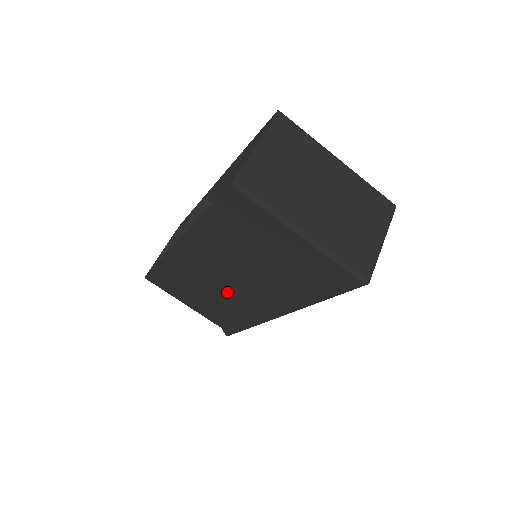
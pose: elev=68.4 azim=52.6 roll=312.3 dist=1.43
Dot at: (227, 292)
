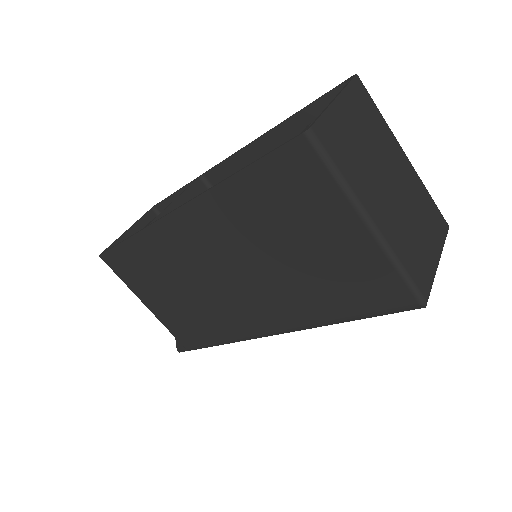
Dot at: (212, 291)
